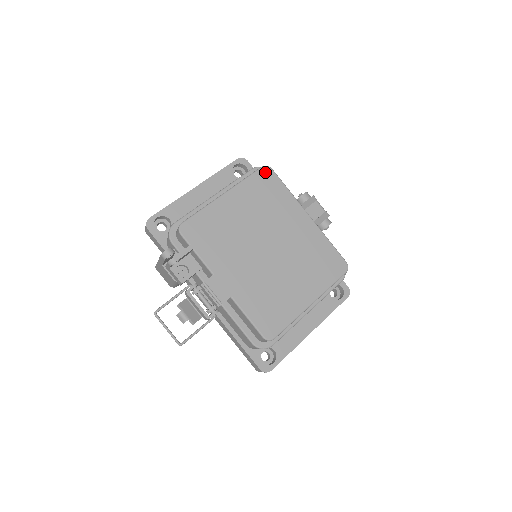
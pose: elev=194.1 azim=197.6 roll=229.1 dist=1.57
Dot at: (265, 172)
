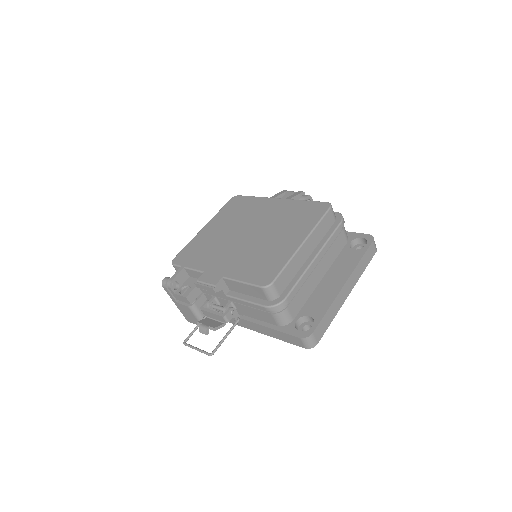
Dot at: (234, 200)
